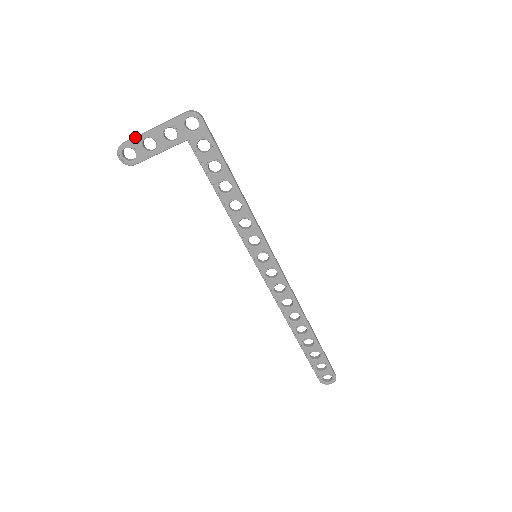
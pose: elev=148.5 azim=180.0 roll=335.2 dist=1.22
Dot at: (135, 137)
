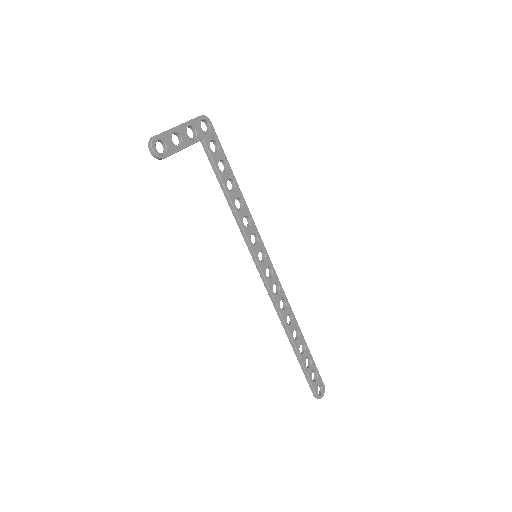
Dot at: occluded
